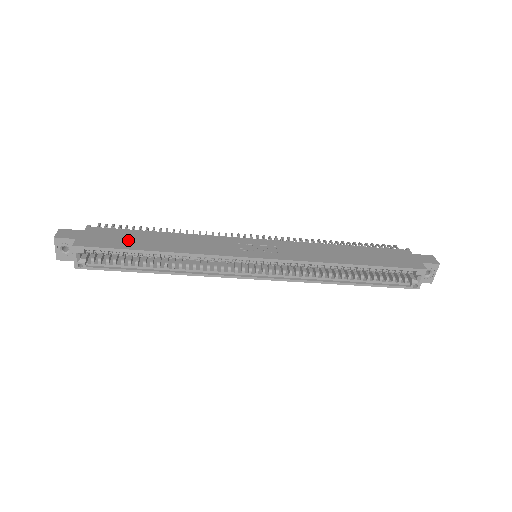
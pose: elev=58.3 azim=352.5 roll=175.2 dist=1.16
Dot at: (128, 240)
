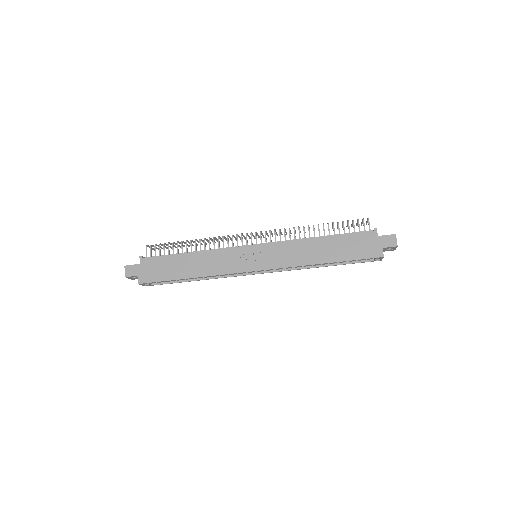
Dot at: (168, 269)
